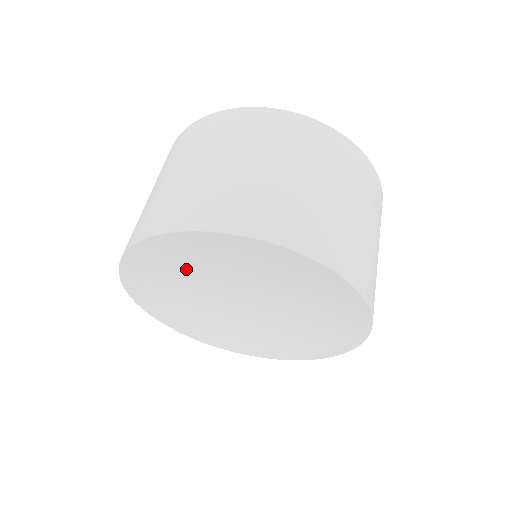
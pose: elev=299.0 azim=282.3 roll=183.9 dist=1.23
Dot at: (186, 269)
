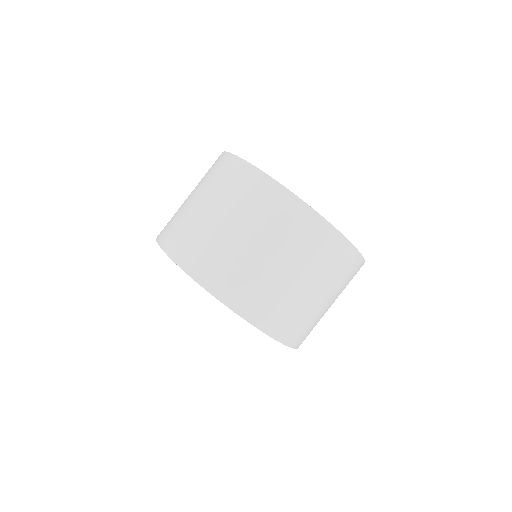
Dot at: occluded
